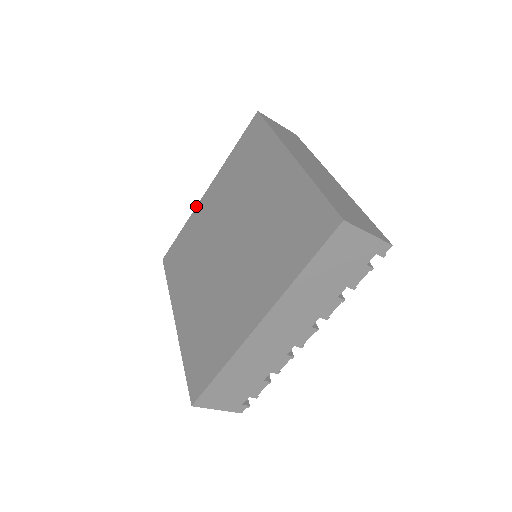
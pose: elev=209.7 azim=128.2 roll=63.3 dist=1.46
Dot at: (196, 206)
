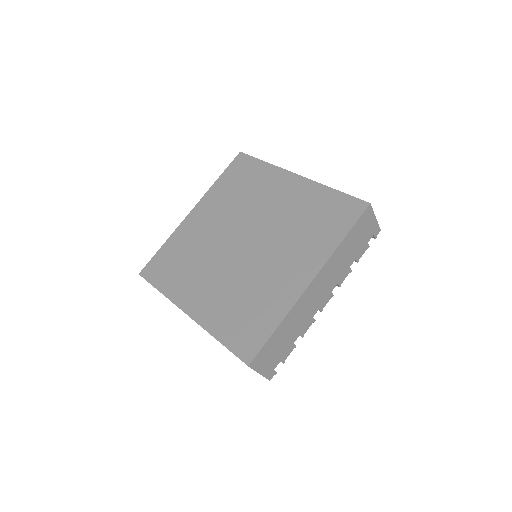
Dot at: (180, 224)
